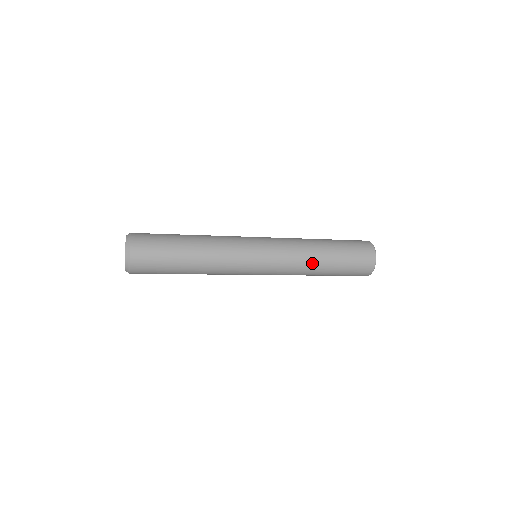
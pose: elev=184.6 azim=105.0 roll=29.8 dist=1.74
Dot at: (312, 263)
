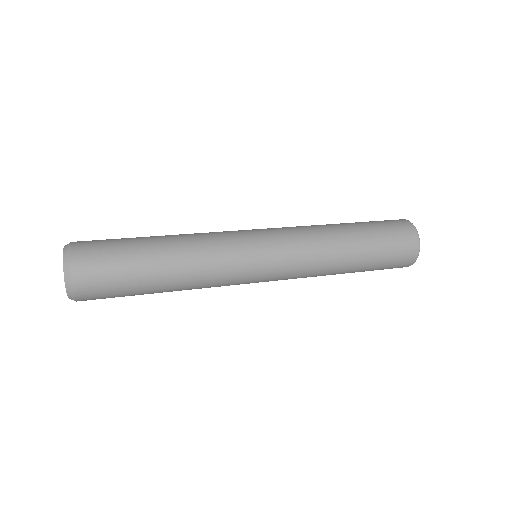
Dot at: (335, 246)
